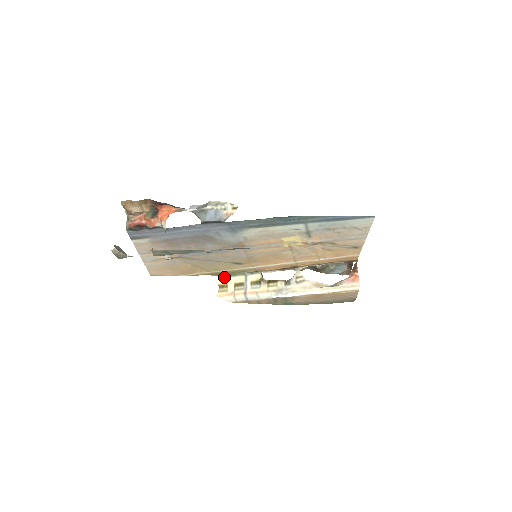
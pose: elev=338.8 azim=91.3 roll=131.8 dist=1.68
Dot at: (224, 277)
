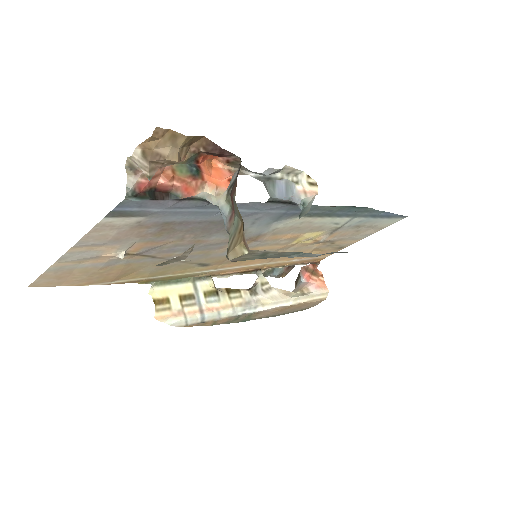
Dot at: (159, 285)
